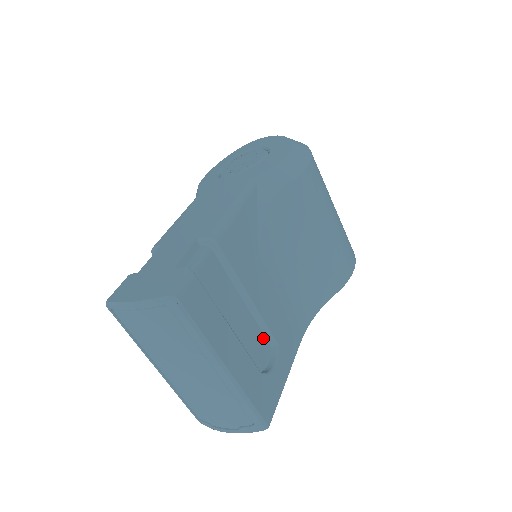
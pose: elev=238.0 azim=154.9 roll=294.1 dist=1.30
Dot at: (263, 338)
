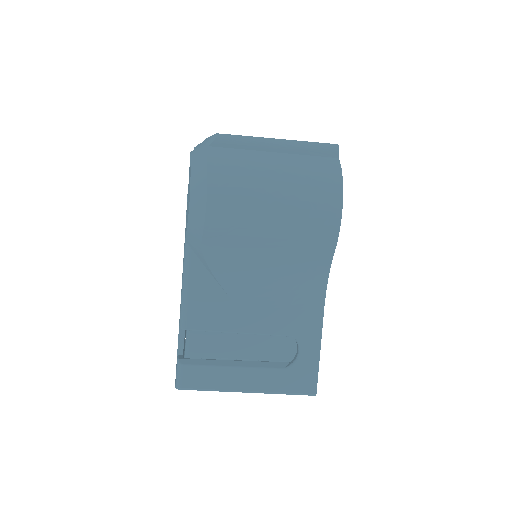
Dot at: (281, 336)
